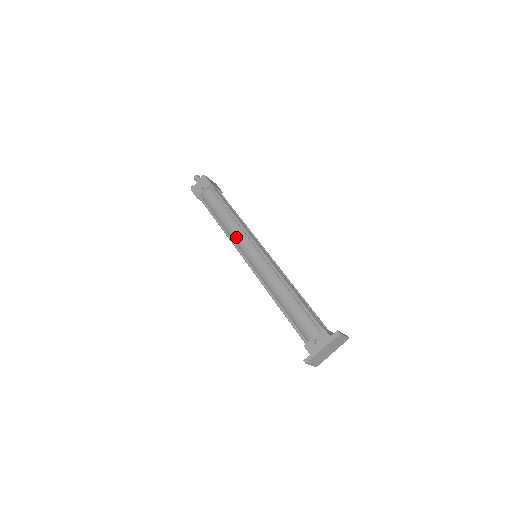
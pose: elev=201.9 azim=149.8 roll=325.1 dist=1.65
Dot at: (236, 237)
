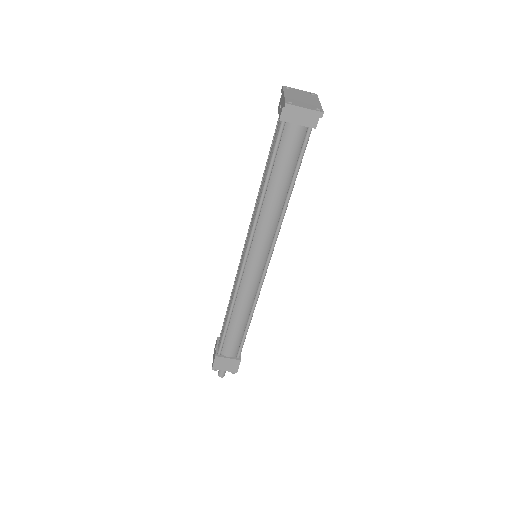
Dot at: (236, 282)
